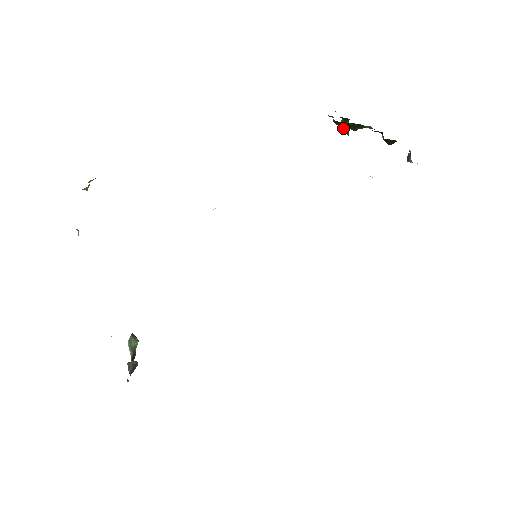
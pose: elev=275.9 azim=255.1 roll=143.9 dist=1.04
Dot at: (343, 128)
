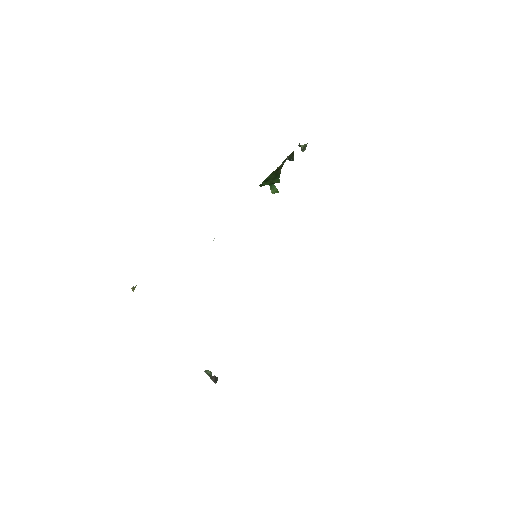
Dot at: (273, 190)
